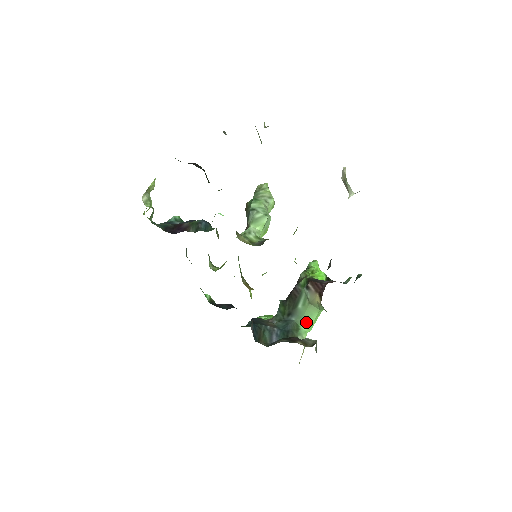
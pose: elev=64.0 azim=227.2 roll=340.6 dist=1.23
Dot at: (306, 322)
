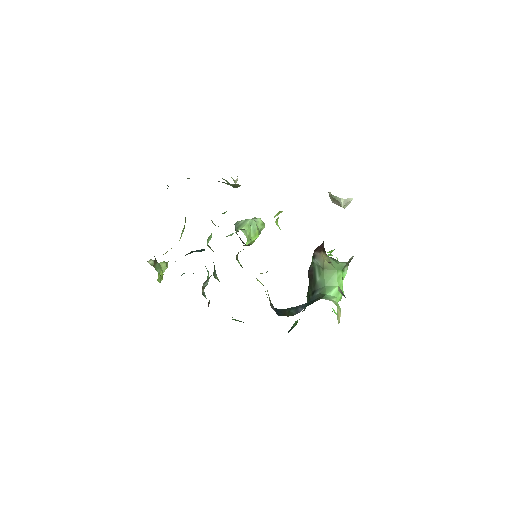
Dot at: (330, 288)
